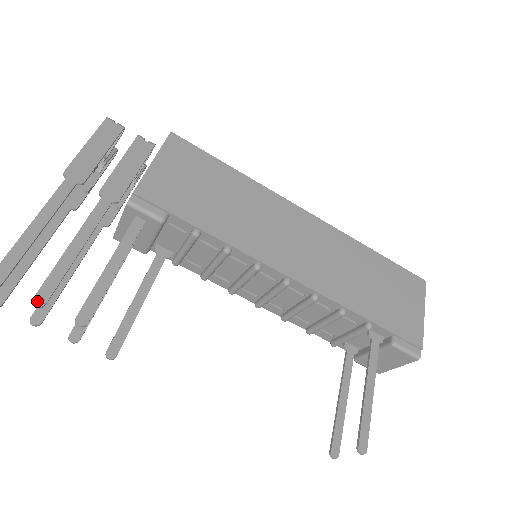
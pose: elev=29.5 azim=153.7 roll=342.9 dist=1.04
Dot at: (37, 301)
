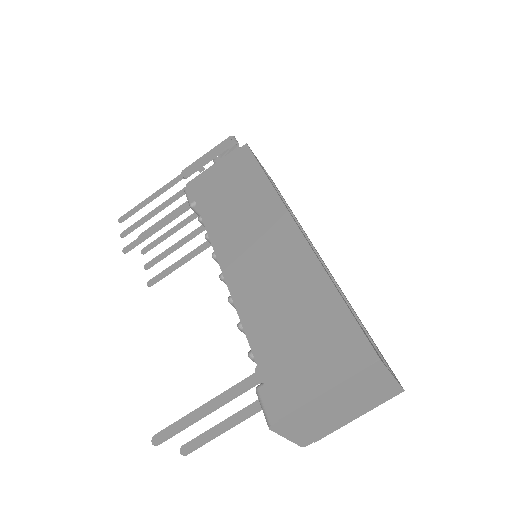
Dot at: (122, 234)
